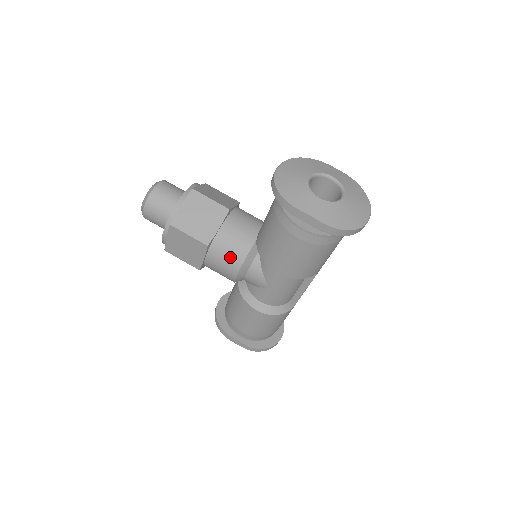
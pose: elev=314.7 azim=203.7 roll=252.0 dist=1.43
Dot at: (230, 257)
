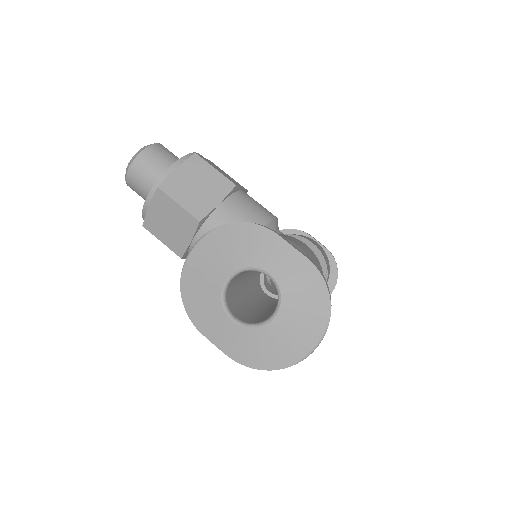
Dot at: occluded
